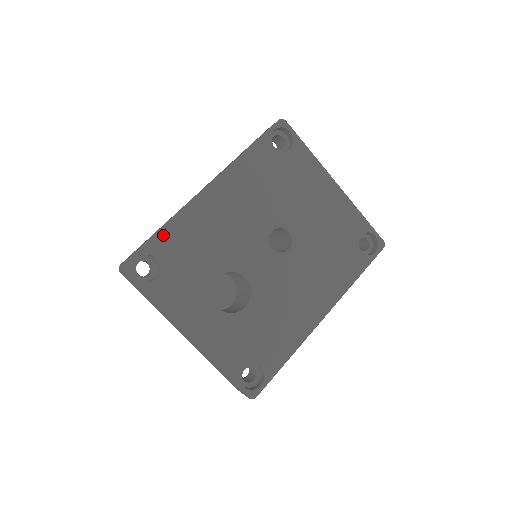
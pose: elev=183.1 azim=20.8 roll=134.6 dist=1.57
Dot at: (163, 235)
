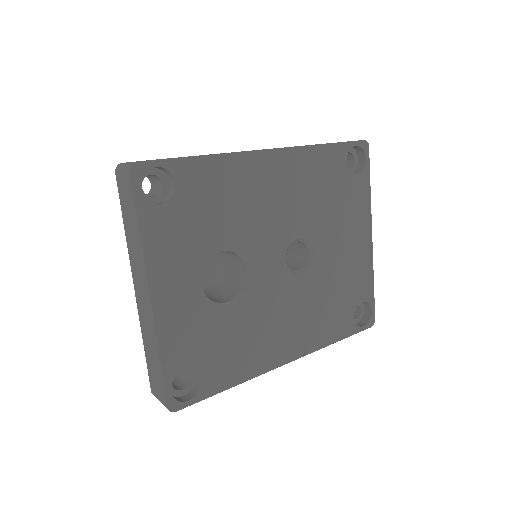
Dot at: (199, 164)
